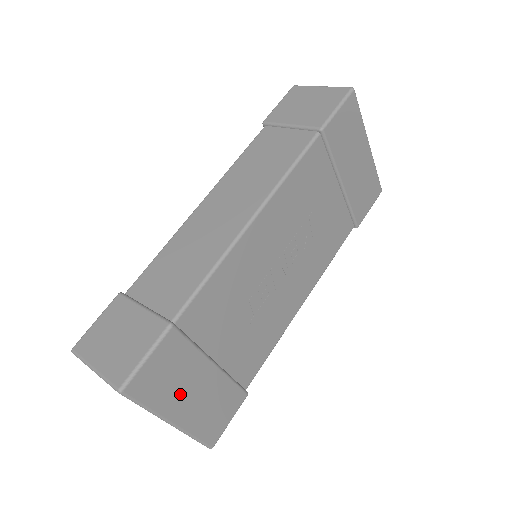
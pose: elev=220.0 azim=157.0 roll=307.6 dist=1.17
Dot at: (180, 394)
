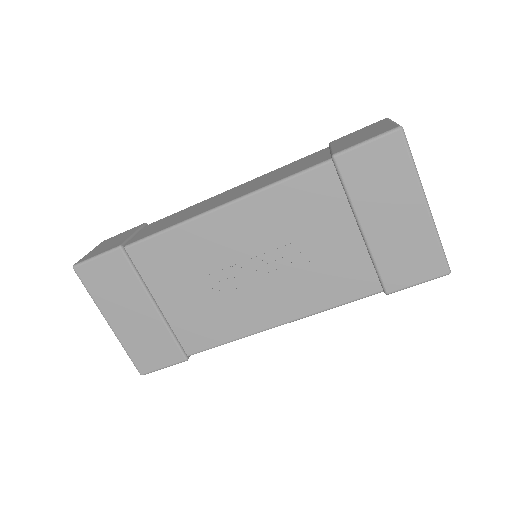
Dot at: (118, 305)
